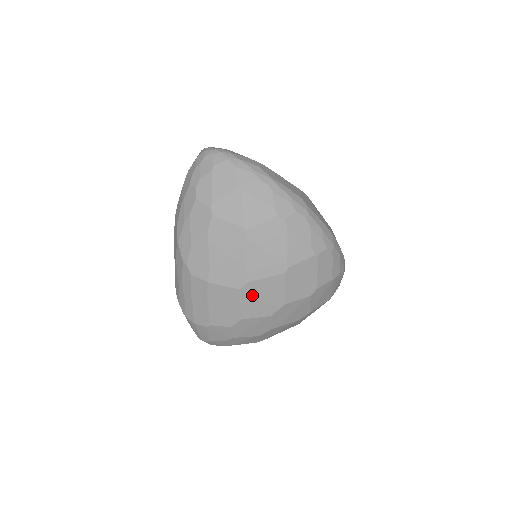
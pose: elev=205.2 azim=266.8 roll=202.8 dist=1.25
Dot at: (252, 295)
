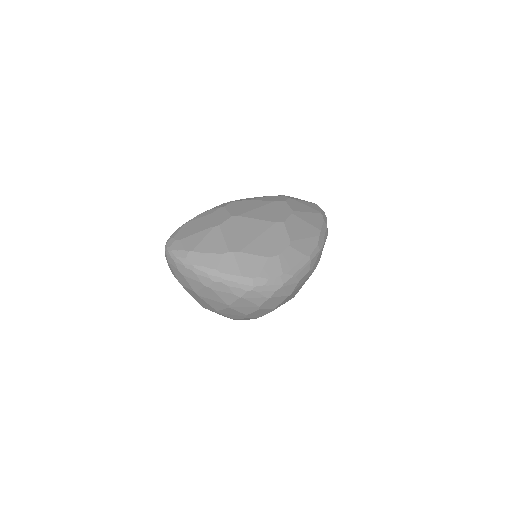
Dot at: (226, 314)
